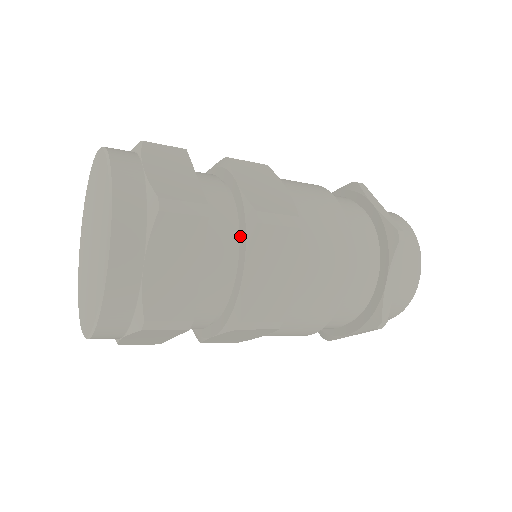
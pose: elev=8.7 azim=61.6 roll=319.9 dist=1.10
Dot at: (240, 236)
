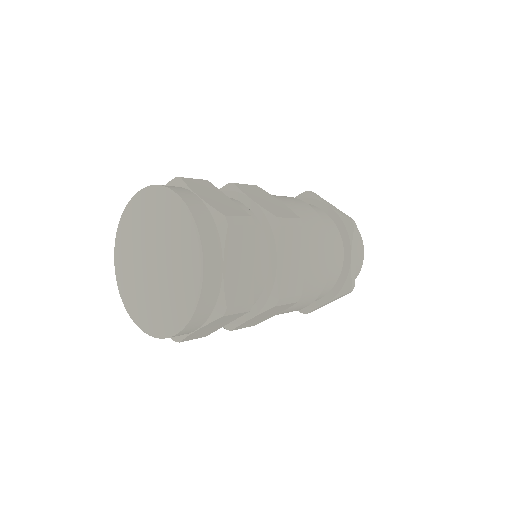
Dot at: (267, 238)
